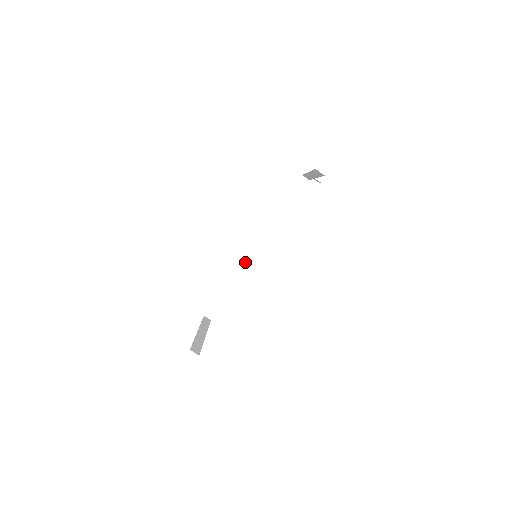
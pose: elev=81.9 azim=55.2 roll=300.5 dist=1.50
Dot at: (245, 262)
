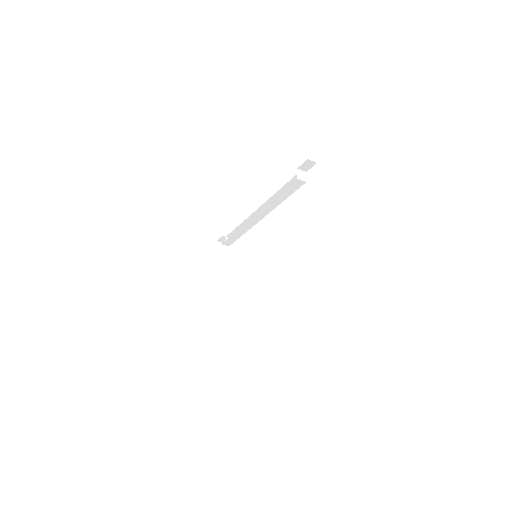
Dot at: (248, 224)
